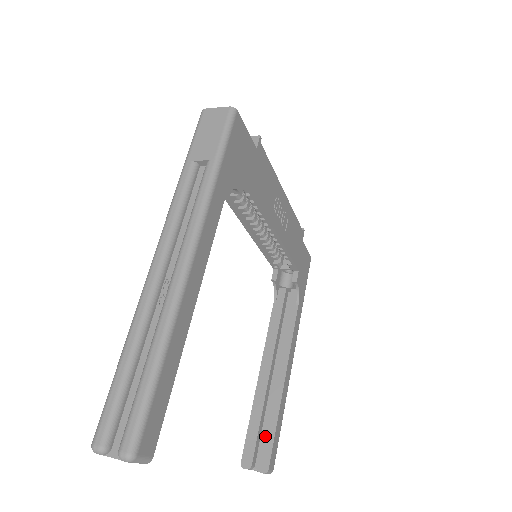
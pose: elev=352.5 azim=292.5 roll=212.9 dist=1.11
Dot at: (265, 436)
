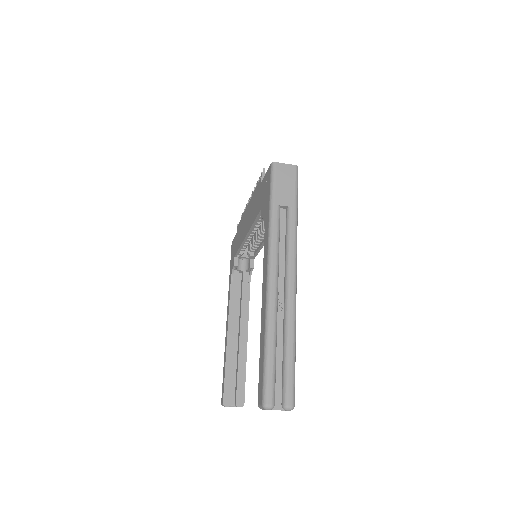
Dot at: (239, 382)
